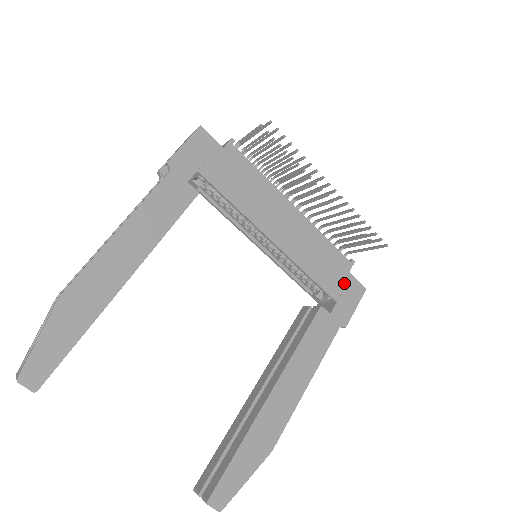
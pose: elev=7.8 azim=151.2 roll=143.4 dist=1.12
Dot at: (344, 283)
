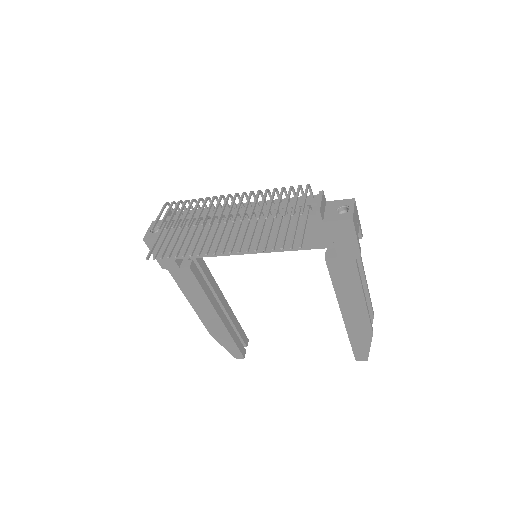
Dot at: (327, 232)
